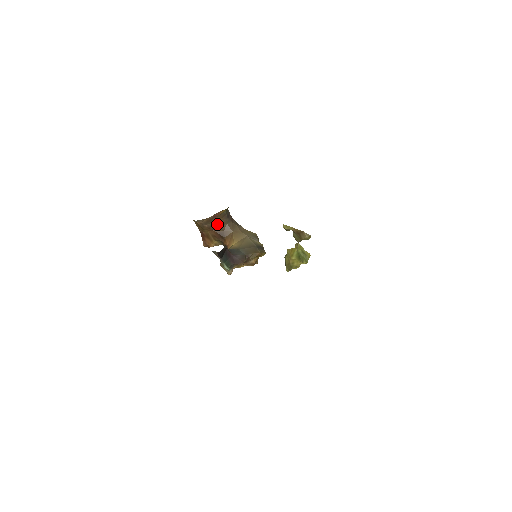
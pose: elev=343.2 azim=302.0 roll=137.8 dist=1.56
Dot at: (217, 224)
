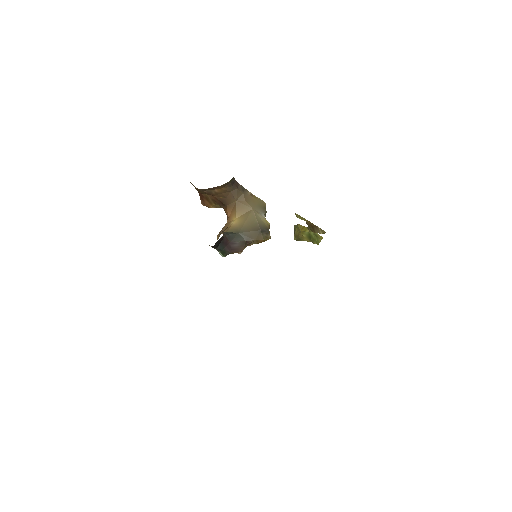
Dot at: (218, 191)
